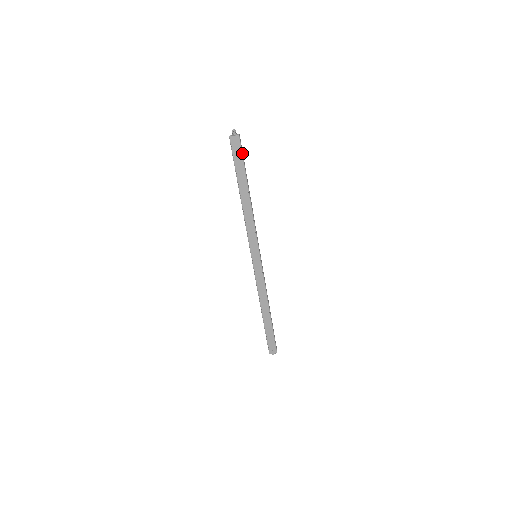
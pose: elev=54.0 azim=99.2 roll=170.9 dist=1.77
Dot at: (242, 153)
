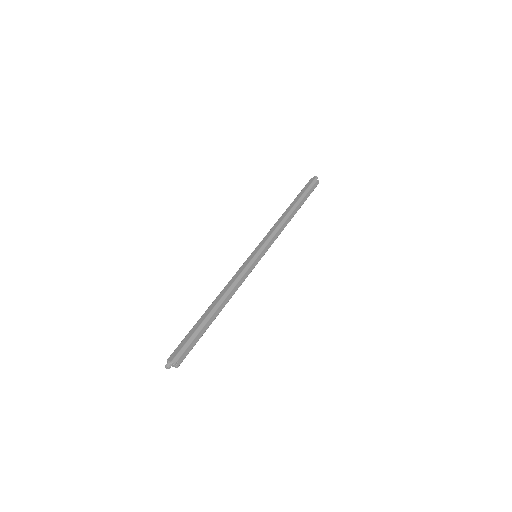
Dot at: (190, 350)
